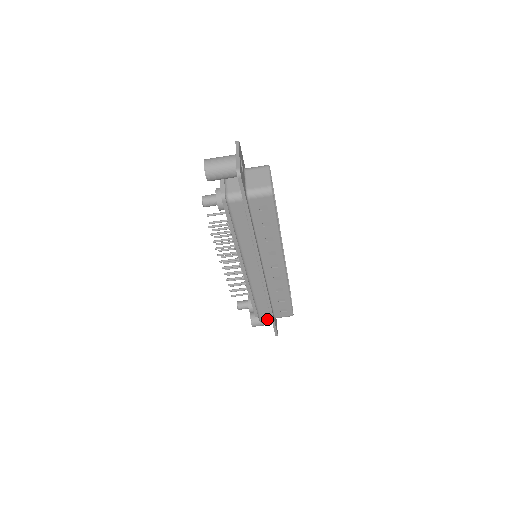
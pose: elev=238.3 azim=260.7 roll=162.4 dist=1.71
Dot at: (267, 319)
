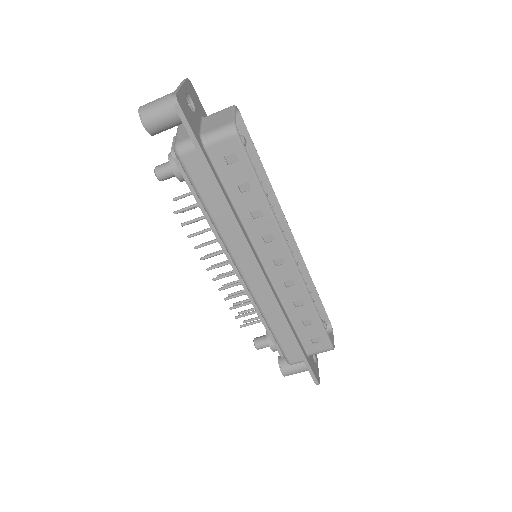
Dot at: (296, 357)
